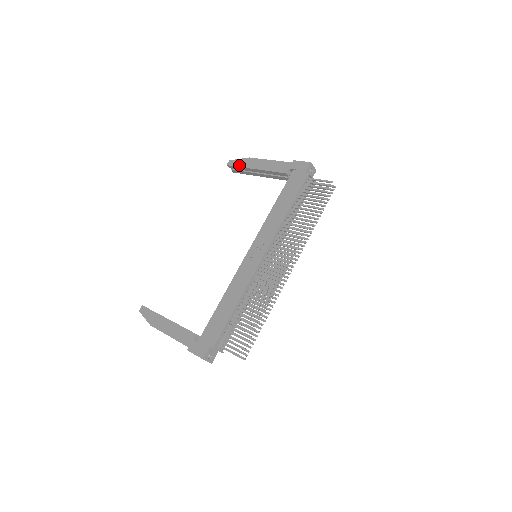
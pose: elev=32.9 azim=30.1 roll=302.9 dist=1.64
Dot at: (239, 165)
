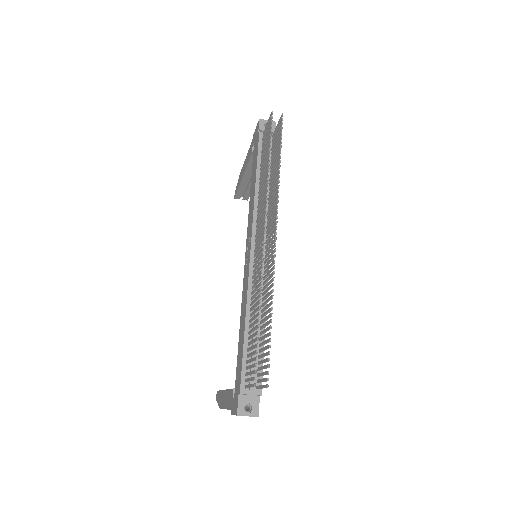
Dot at: (237, 188)
